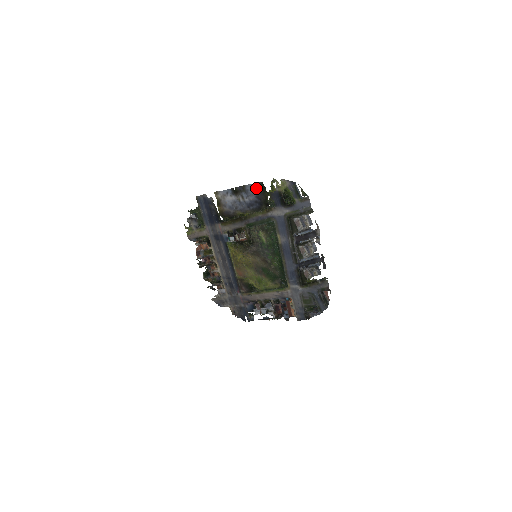
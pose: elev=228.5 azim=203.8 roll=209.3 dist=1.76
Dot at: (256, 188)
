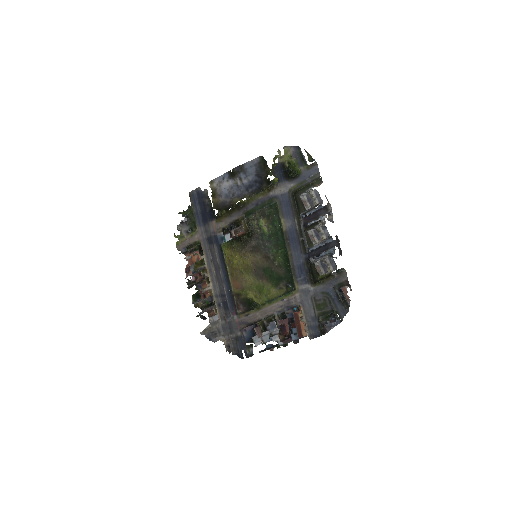
Dot at: (256, 164)
